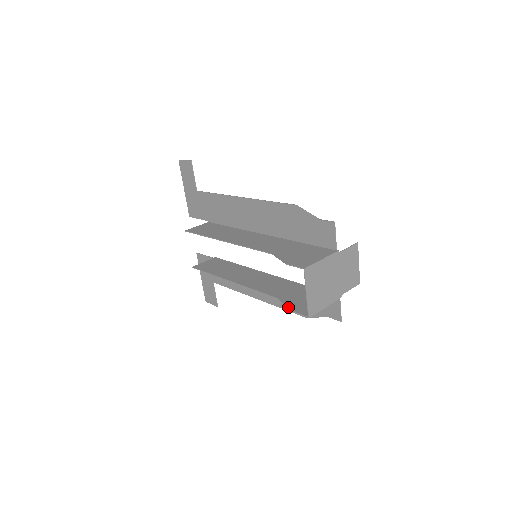
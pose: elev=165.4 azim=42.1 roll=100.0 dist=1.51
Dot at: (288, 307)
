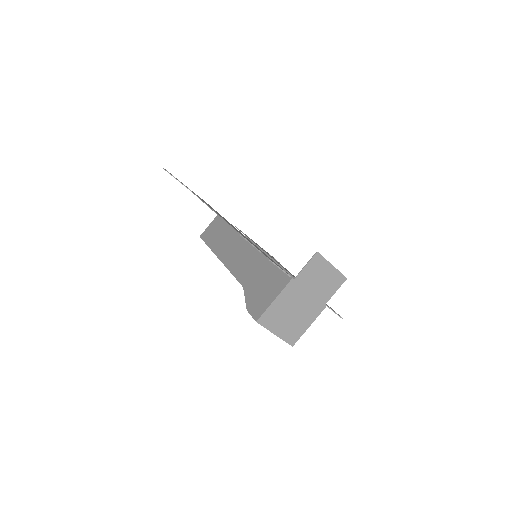
Dot at: occluded
